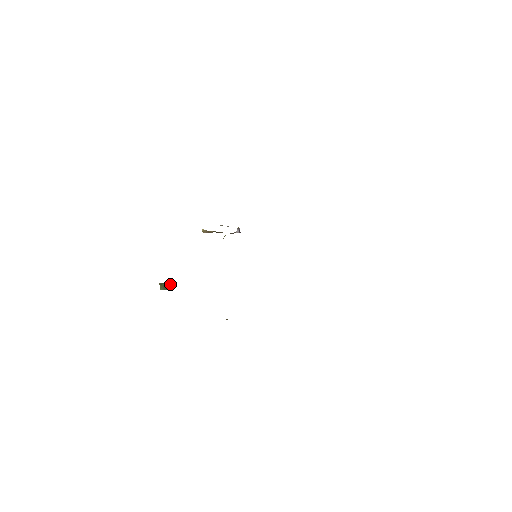
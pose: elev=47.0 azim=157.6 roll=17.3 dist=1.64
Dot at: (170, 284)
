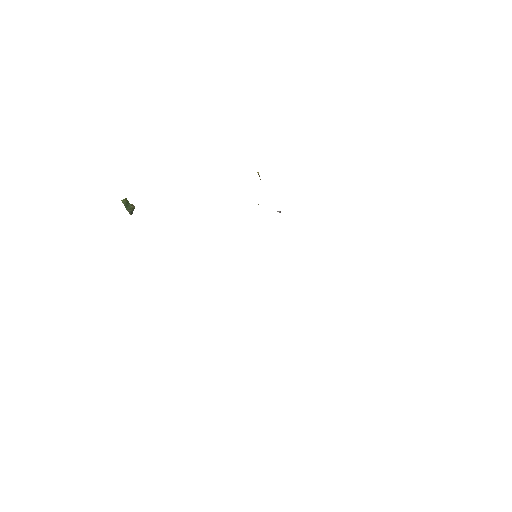
Dot at: (132, 210)
